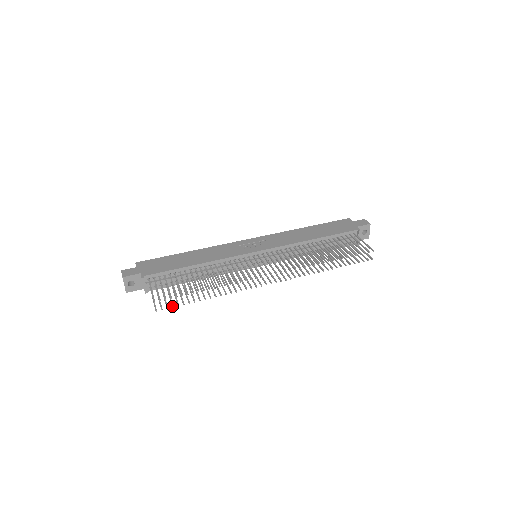
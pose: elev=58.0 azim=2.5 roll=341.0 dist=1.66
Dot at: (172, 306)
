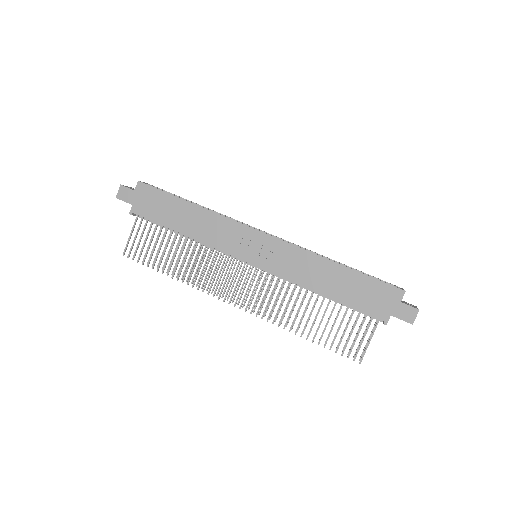
Dot at: (142, 261)
